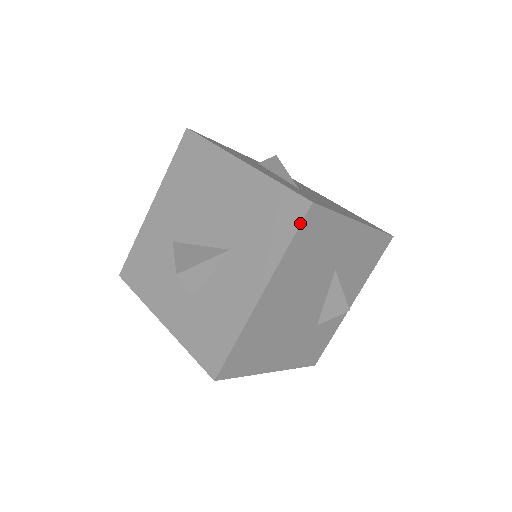
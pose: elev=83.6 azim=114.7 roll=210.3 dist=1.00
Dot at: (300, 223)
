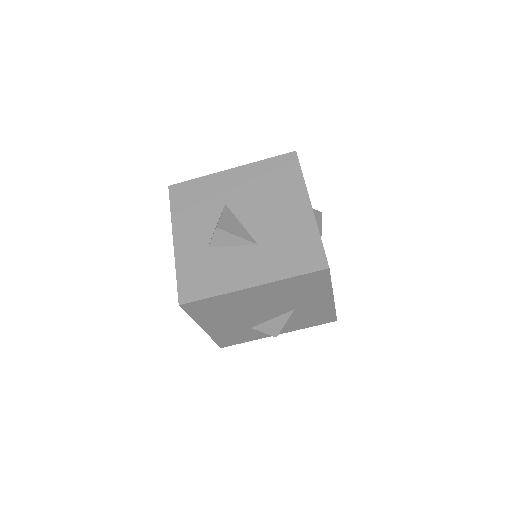
Dot at: (312, 271)
